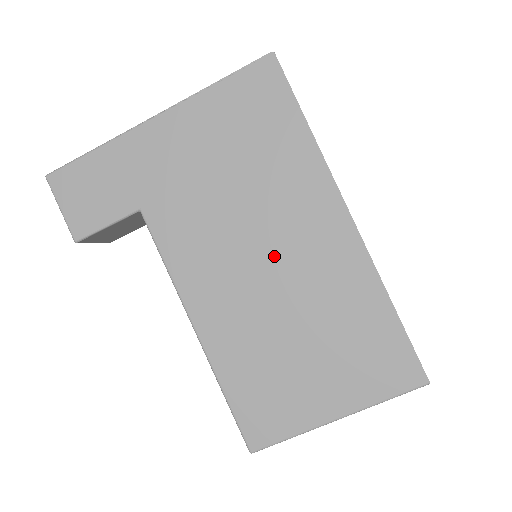
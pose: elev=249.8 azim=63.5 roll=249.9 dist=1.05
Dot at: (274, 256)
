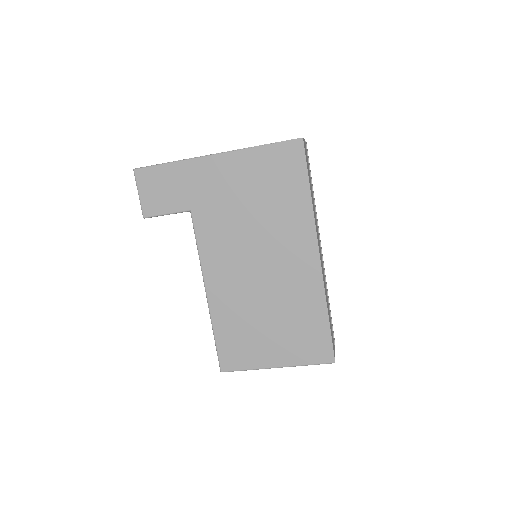
Dot at: (266, 265)
